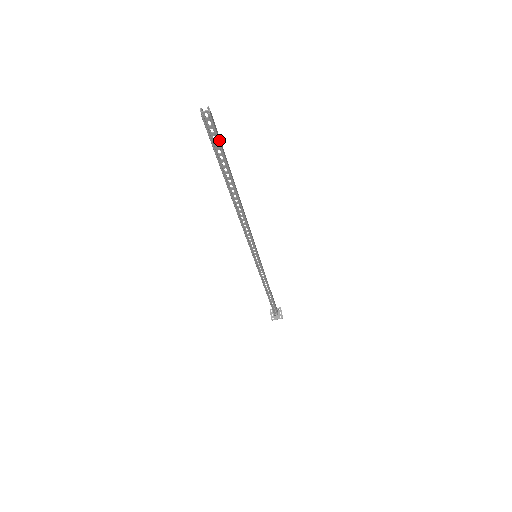
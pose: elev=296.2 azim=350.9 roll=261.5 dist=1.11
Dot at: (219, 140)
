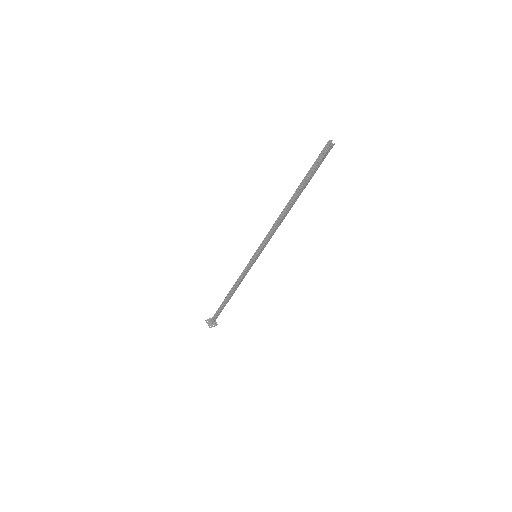
Dot at: (320, 161)
